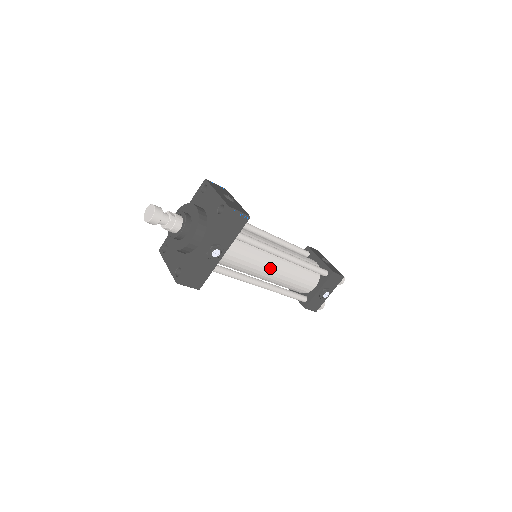
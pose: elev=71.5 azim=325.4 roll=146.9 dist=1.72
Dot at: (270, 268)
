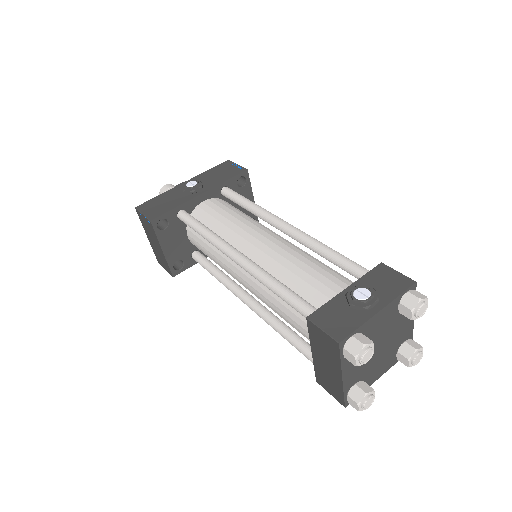
Dot at: (258, 237)
